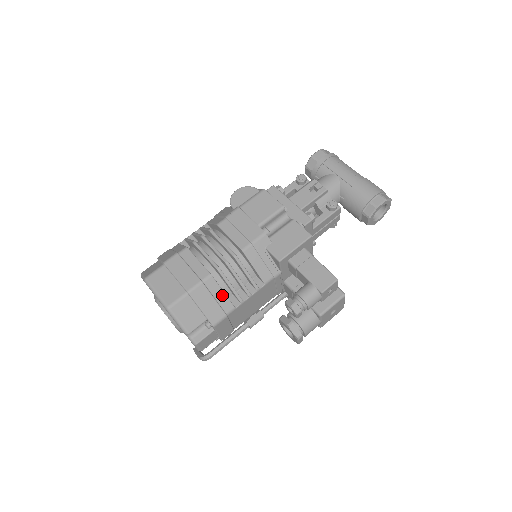
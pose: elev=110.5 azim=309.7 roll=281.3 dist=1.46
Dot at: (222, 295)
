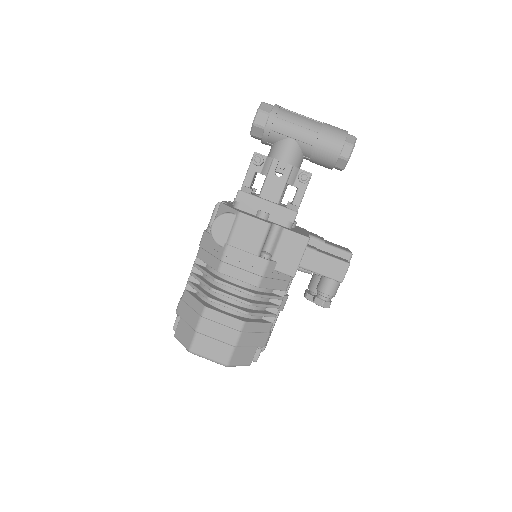
Dot at: (259, 325)
